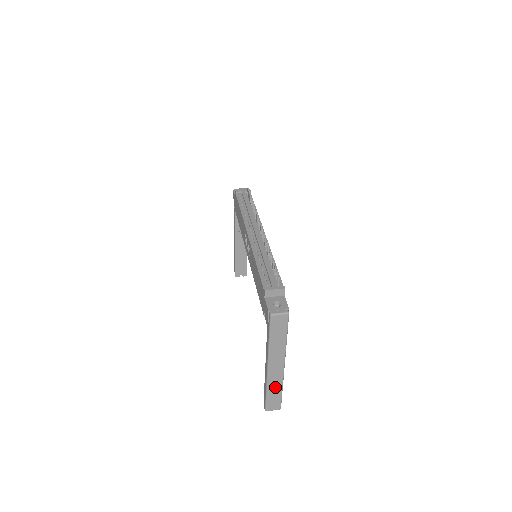
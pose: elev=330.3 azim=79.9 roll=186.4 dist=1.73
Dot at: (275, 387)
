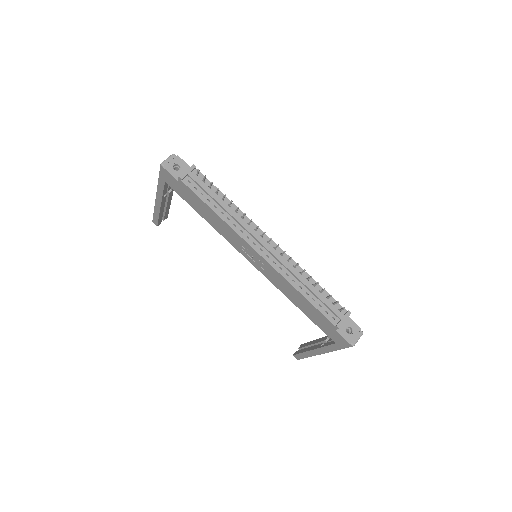
Dot at: occluded
